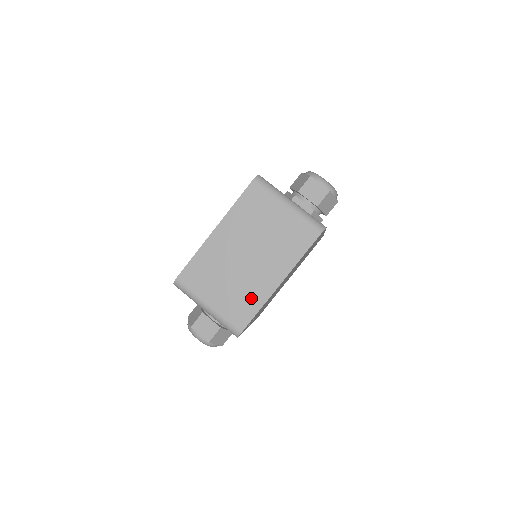
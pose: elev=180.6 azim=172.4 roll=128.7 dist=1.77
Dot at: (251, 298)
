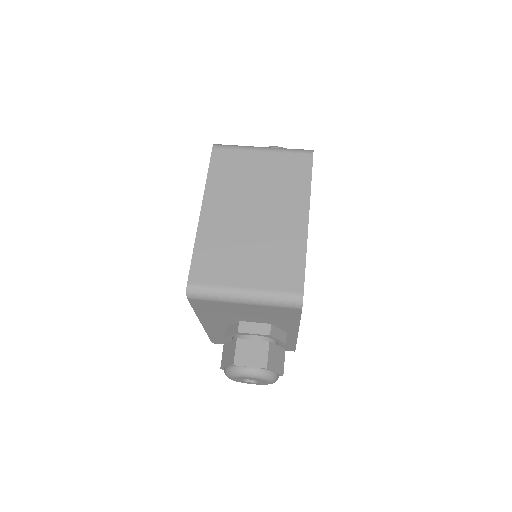
Dot at: (288, 251)
